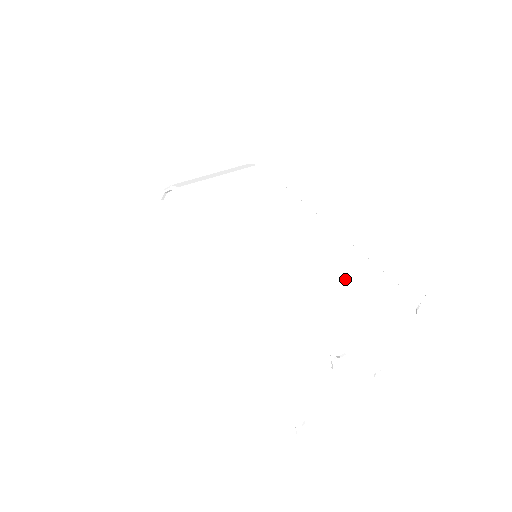
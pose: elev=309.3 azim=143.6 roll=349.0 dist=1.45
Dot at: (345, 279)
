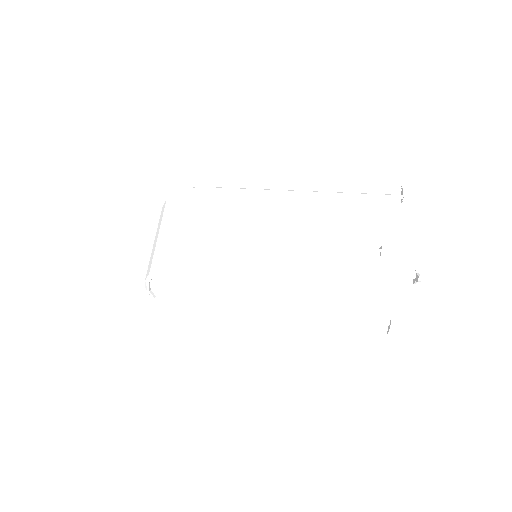
Dot at: occluded
